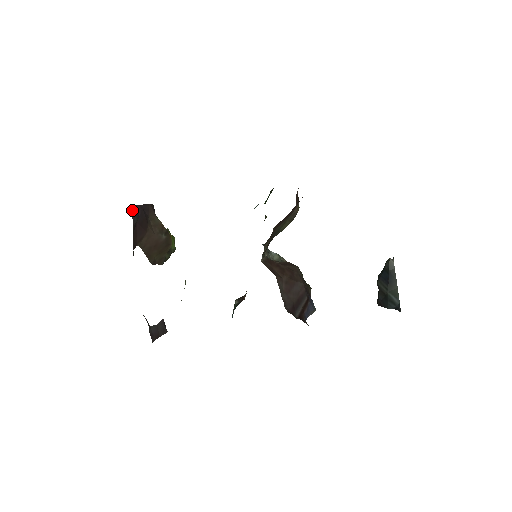
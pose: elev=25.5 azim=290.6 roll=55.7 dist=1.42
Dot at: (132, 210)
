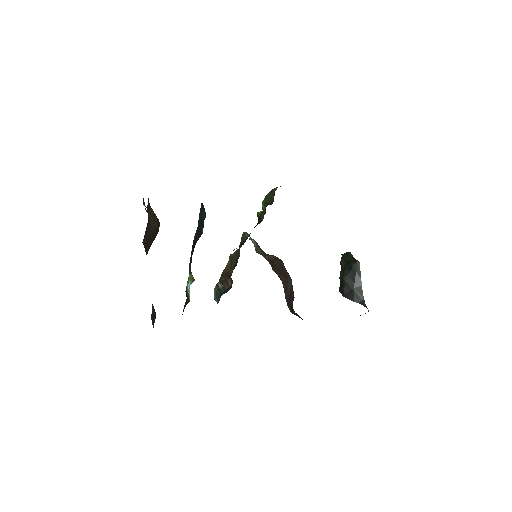
Dot at: occluded
